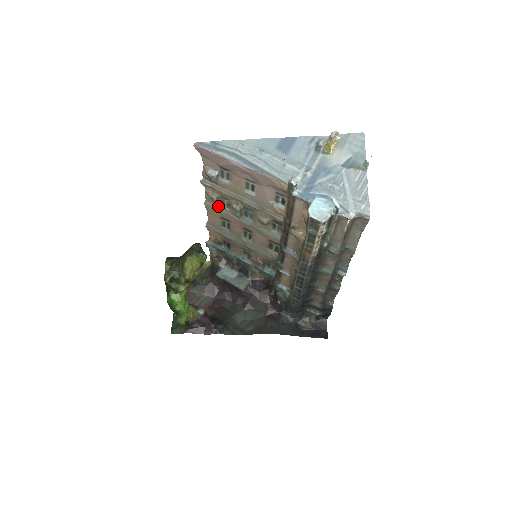
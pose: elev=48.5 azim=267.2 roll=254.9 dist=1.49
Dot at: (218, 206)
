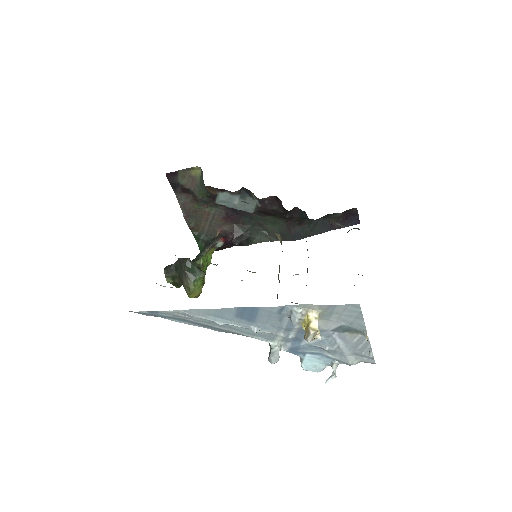
Dot at: occluded
